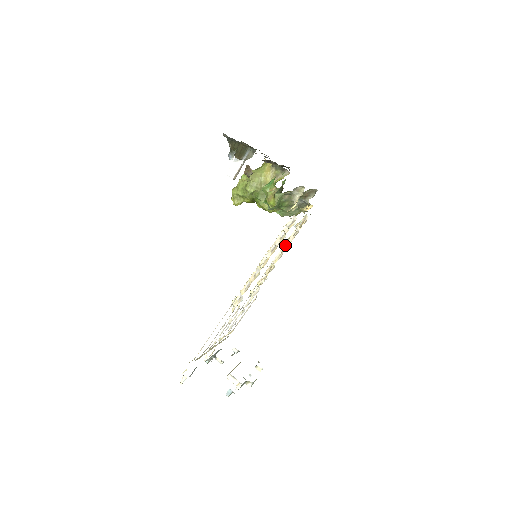
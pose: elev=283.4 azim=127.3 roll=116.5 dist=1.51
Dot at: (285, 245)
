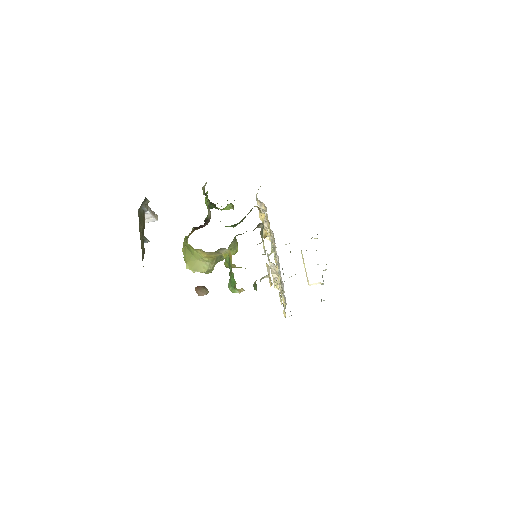
Dot at: occluded
